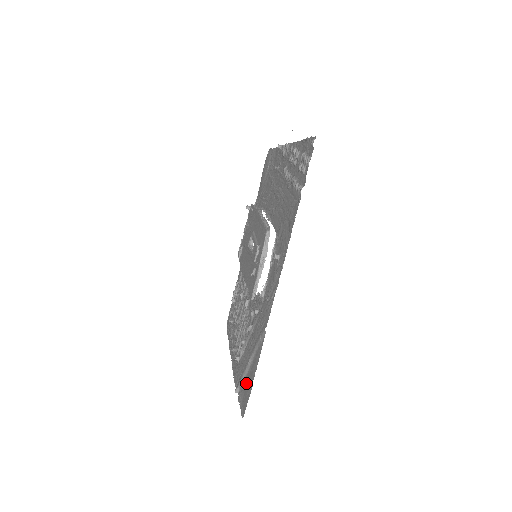
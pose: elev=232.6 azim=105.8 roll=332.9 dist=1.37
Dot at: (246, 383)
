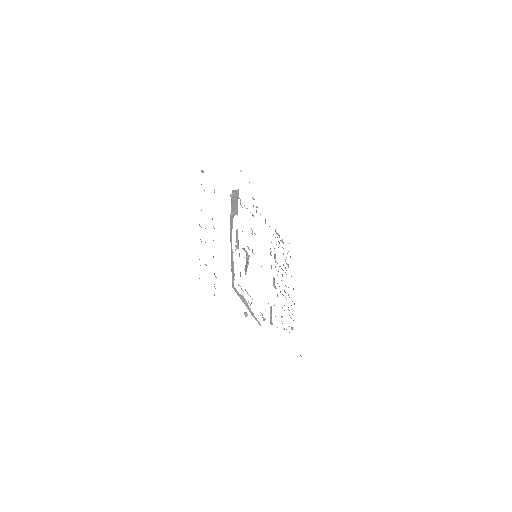
Dot at: occluded
